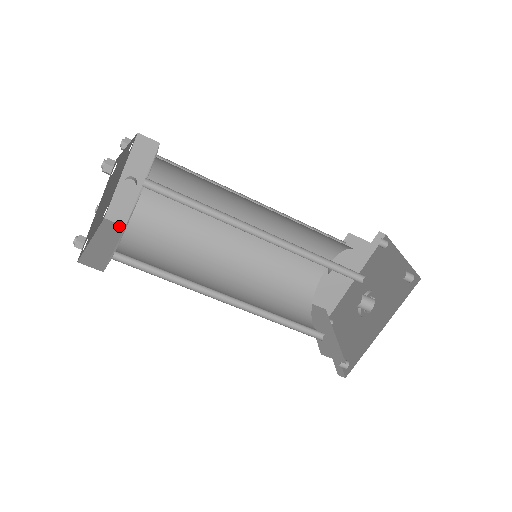
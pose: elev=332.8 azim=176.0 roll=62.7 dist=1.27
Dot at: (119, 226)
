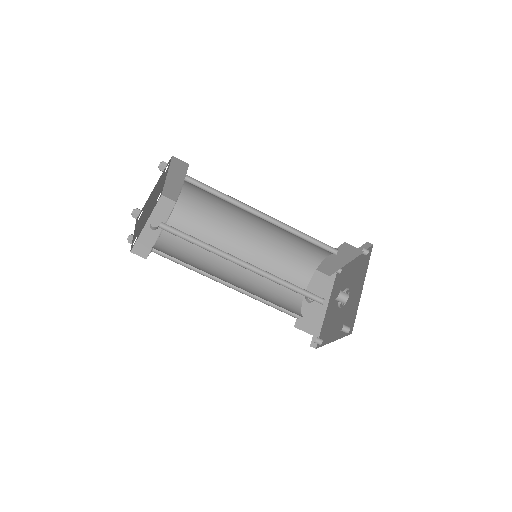
Dot at: (142, 256)
